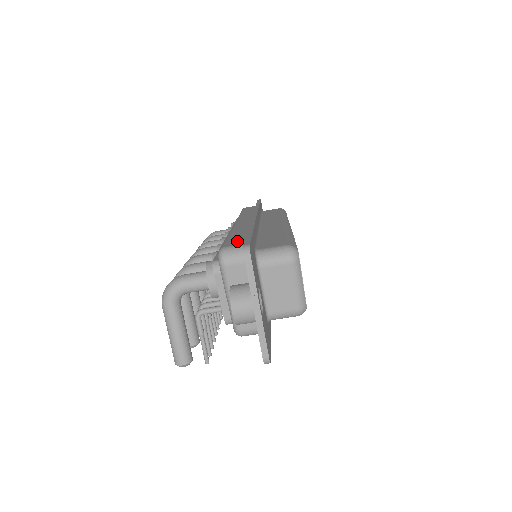
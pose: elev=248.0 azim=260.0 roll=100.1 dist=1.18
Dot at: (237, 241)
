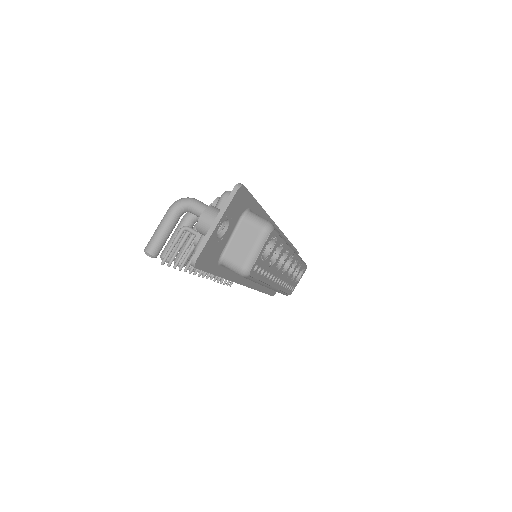
Dot at: occluded
